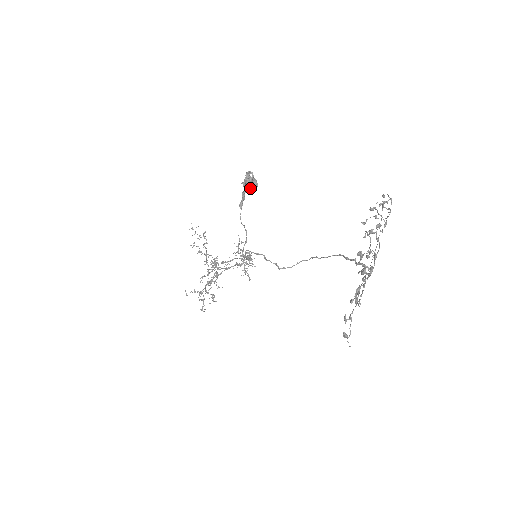
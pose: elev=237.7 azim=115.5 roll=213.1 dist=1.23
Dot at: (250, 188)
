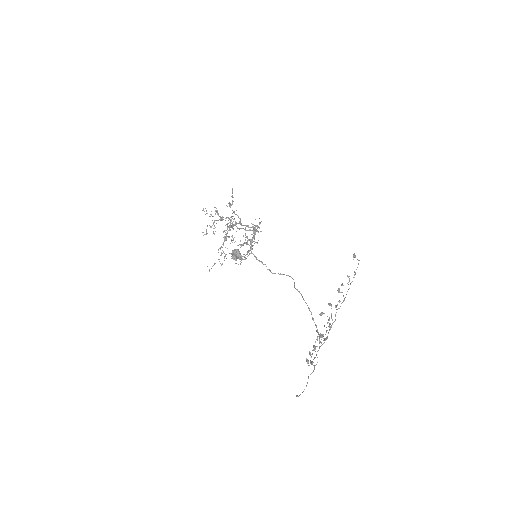
Dot at: occluded
